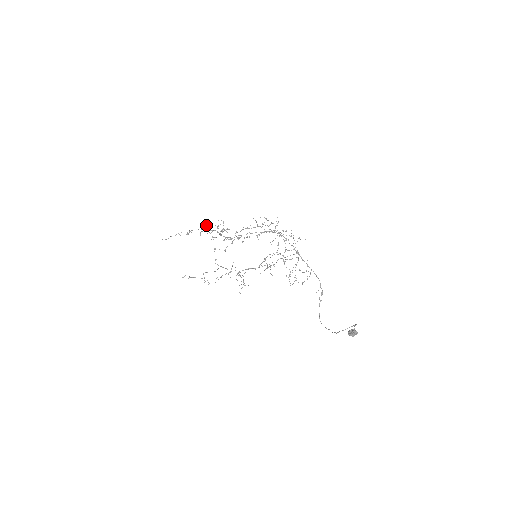
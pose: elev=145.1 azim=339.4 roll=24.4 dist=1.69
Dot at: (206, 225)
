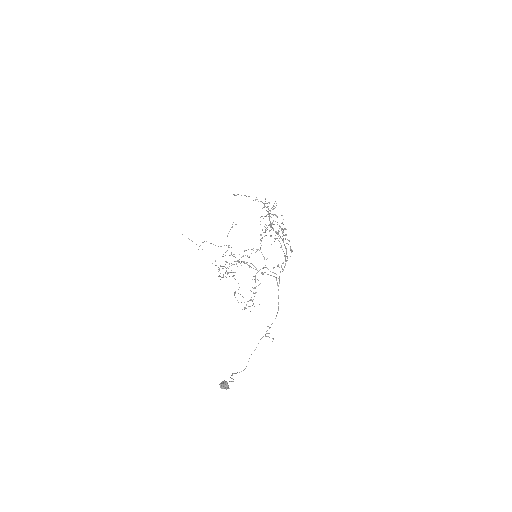
Dot at: occluded
